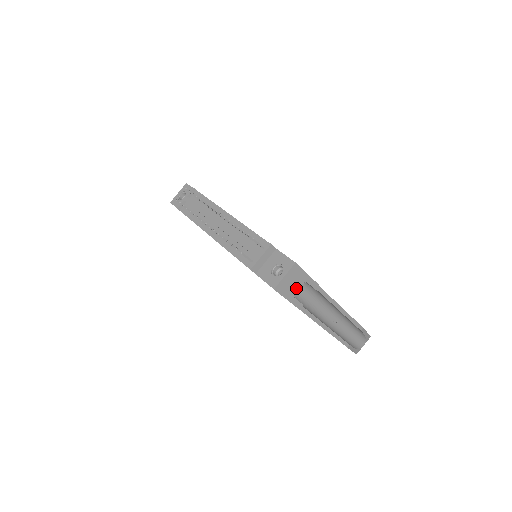
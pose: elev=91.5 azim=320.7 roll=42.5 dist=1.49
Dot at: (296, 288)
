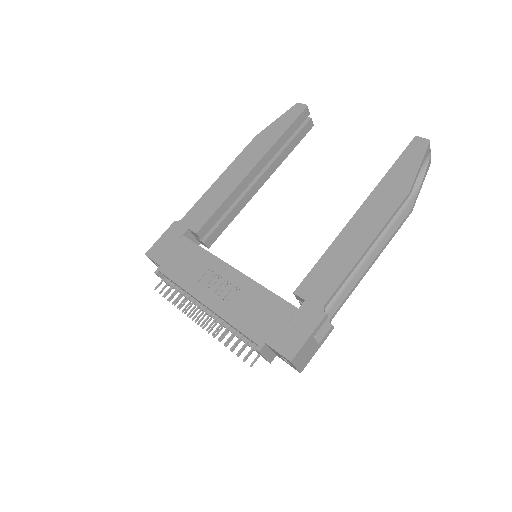
Dot at: (313, 345)
